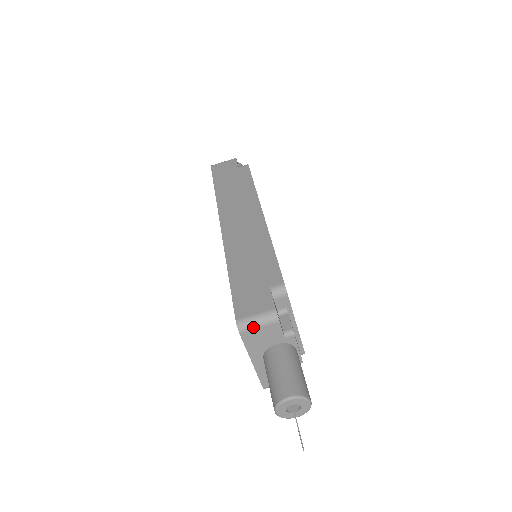
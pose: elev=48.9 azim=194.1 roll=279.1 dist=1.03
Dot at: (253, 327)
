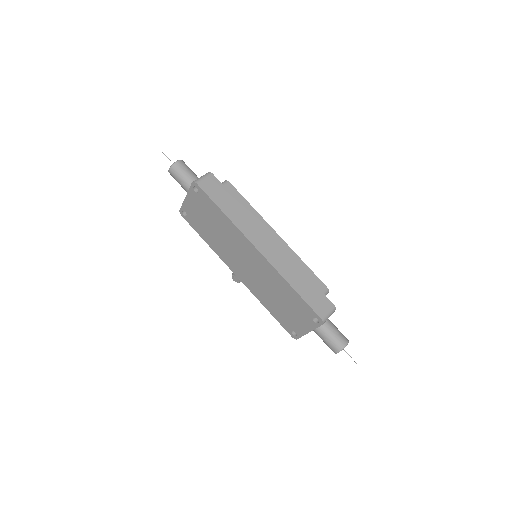
Dot at: occluded
